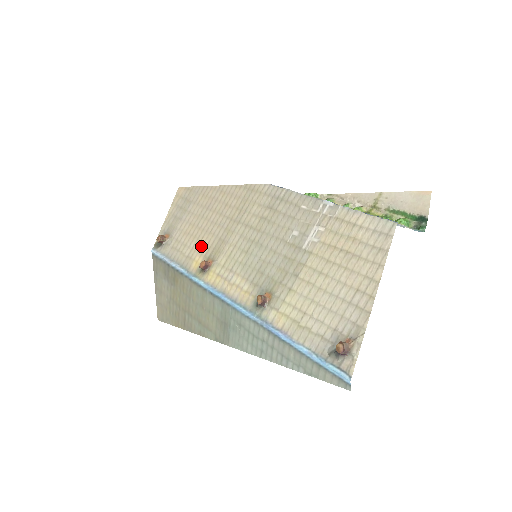
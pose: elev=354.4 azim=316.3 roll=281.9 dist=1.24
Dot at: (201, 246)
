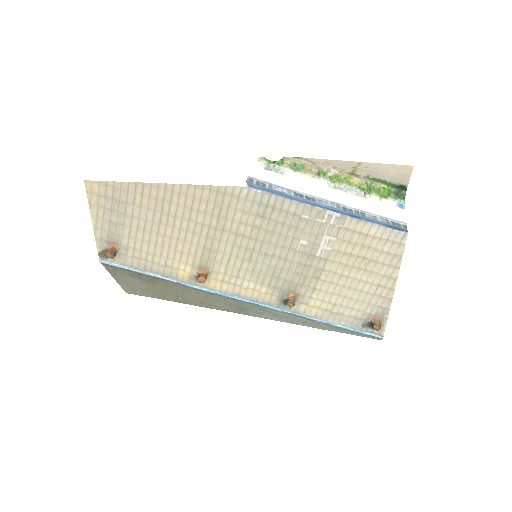
Dot at: (180, 255)
